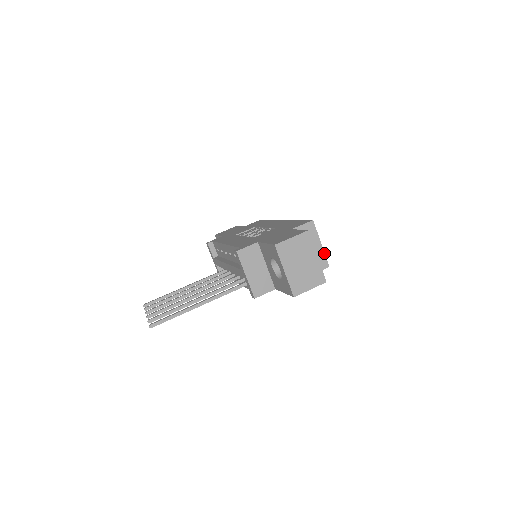
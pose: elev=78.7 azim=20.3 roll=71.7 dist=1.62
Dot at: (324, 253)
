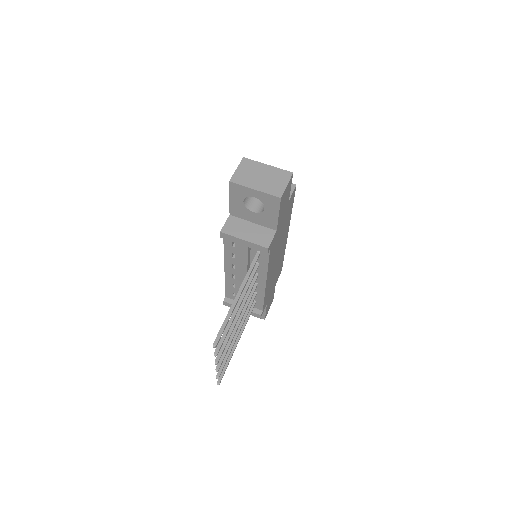
Dot at: occluded
